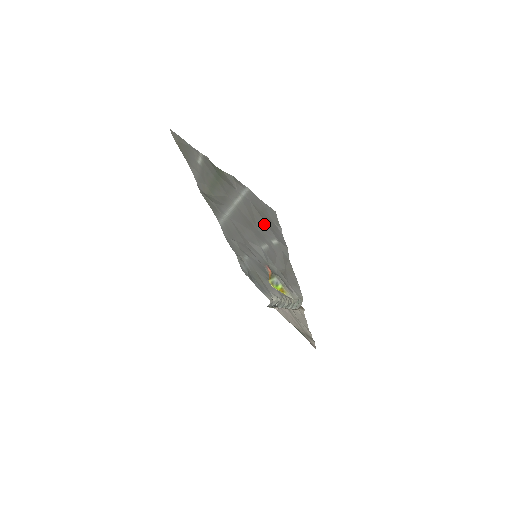
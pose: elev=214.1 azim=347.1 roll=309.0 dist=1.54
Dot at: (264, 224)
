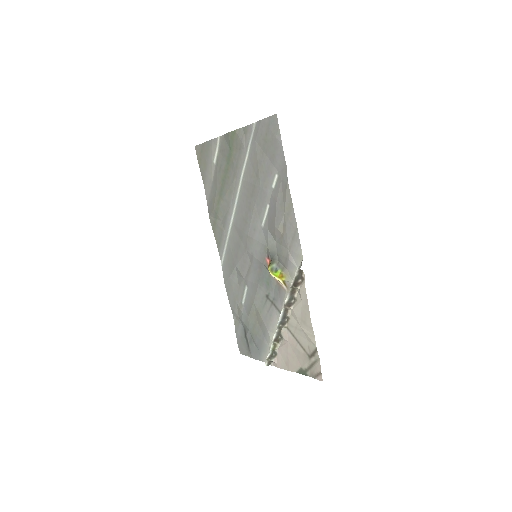
Dot at: (266, 163)
